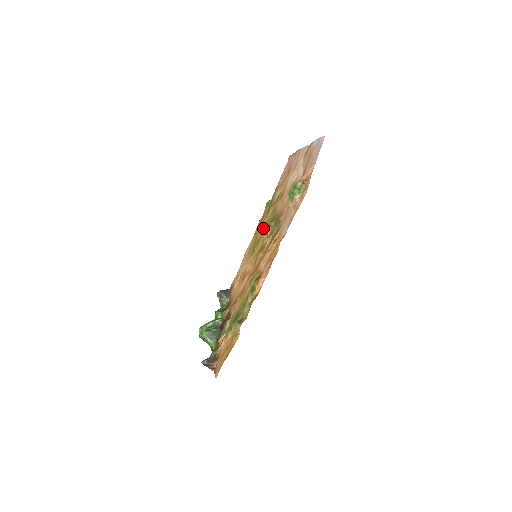
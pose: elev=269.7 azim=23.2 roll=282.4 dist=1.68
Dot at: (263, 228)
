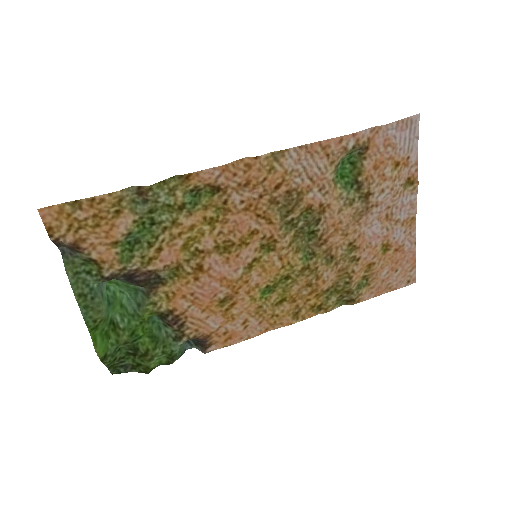
Dot at: (304, 282)
